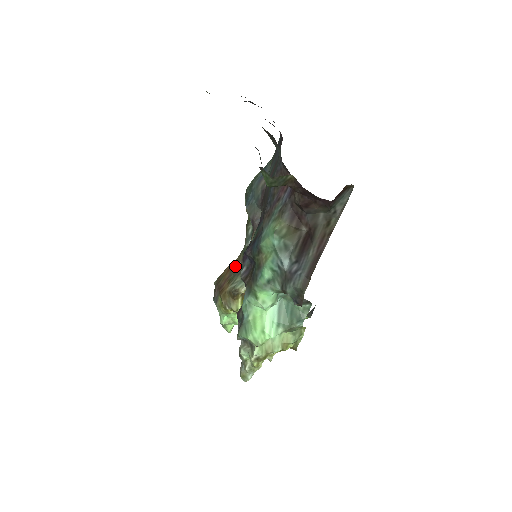
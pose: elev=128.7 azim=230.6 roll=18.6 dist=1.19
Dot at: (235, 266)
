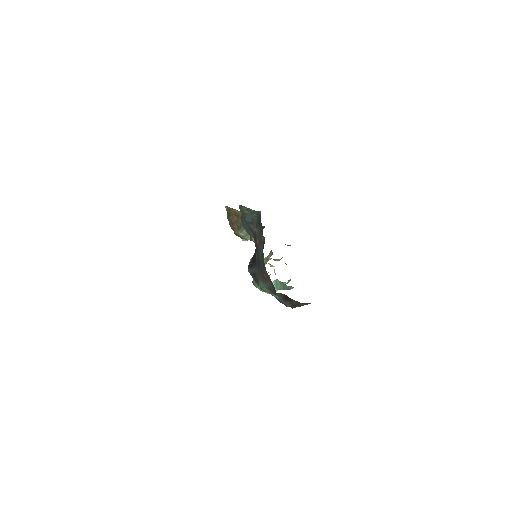
Dot at: (240, 218)
